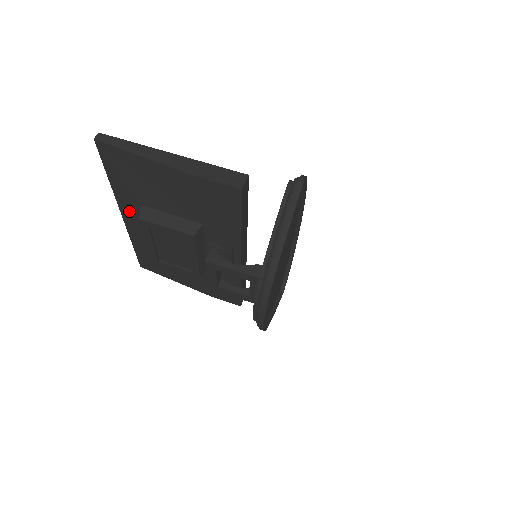
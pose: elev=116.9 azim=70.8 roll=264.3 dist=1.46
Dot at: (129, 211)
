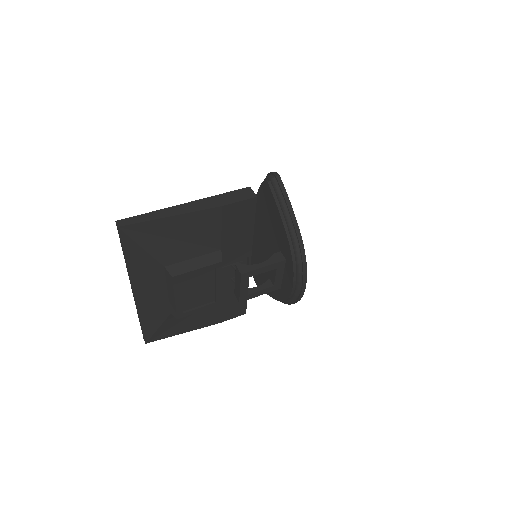
Dot at: (146, 284)
